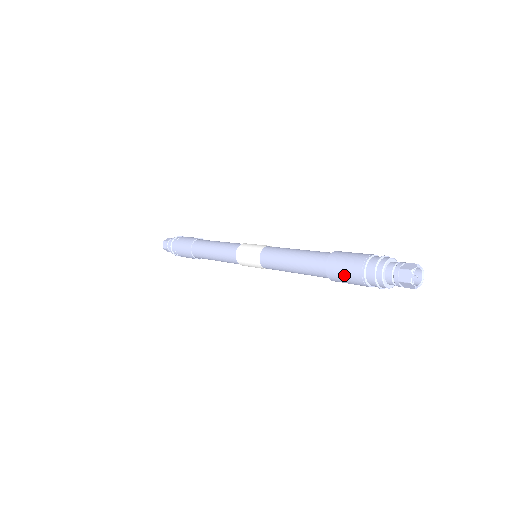
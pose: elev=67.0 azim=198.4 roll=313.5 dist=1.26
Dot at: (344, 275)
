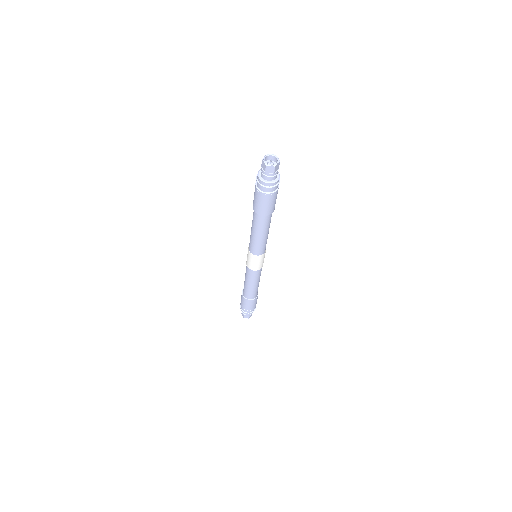
Dot at: (254, 194)
